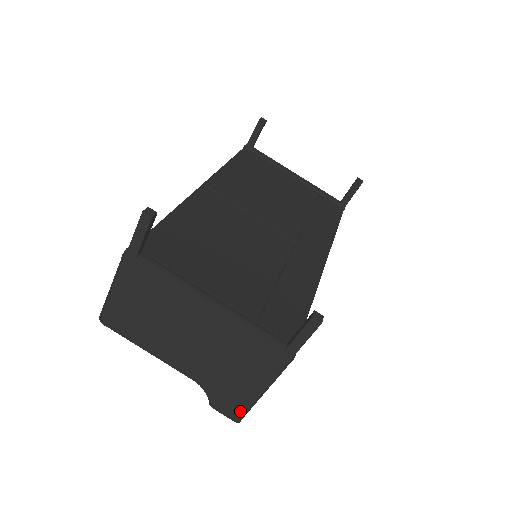
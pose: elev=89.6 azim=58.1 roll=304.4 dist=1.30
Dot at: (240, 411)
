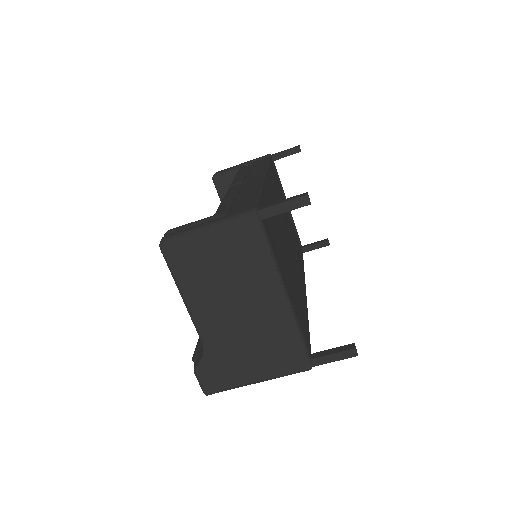
Dot at: (218, 386)
